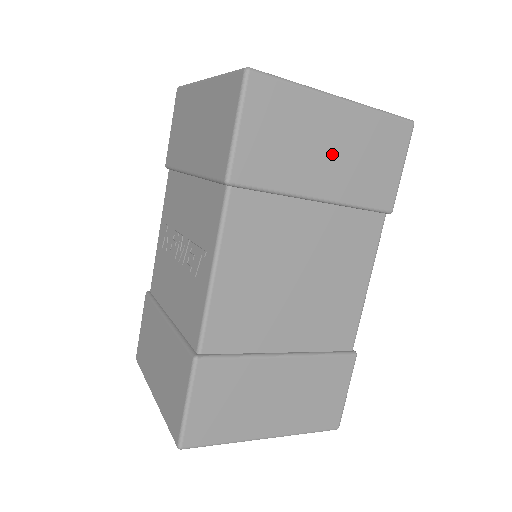
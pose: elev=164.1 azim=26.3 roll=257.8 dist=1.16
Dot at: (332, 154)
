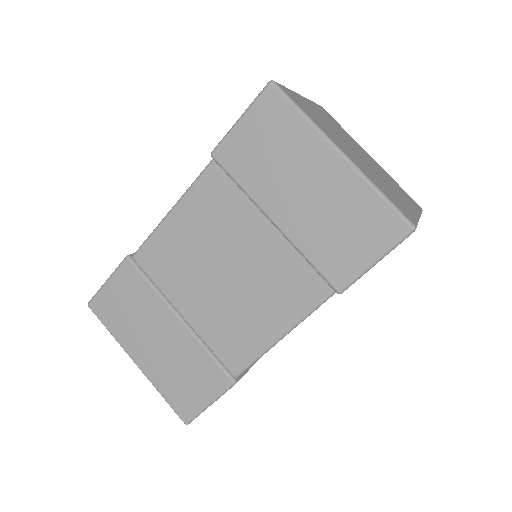
Dot at: (306, 194)
